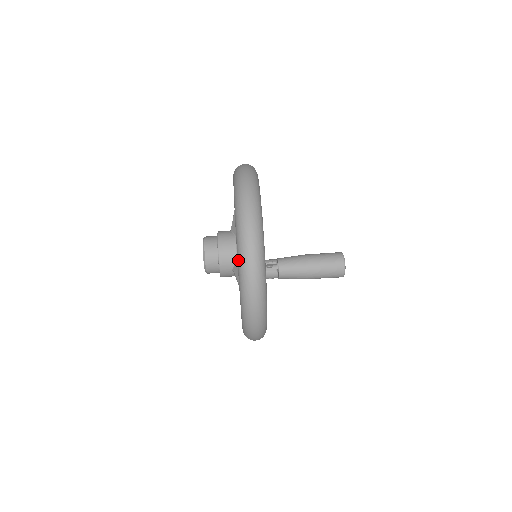
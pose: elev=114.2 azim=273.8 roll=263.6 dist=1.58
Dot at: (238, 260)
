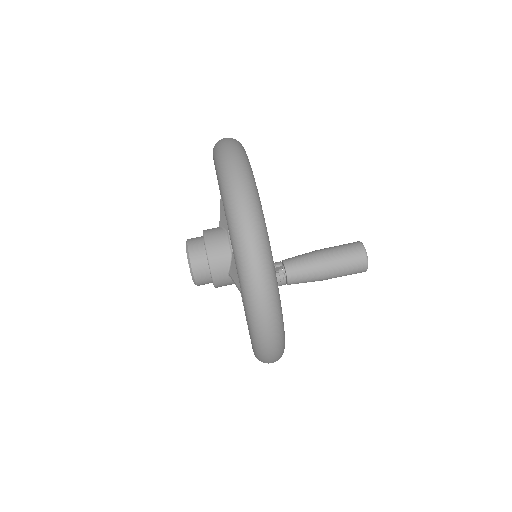
Dot at: (234, 250)
